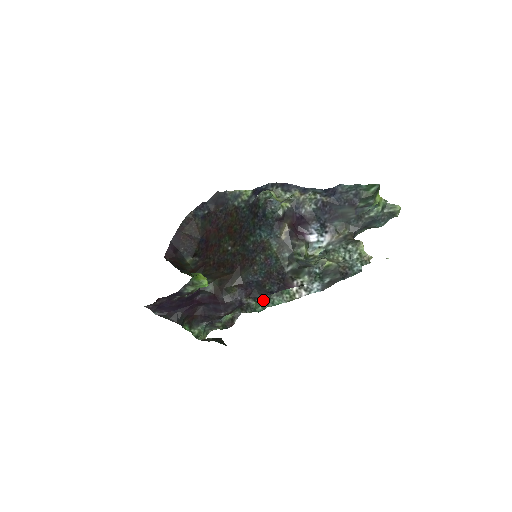
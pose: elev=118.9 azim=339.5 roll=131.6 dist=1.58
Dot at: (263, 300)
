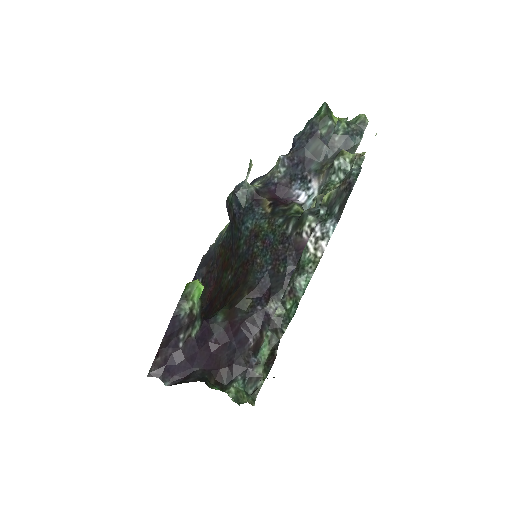
Dot at: (290, 297)
